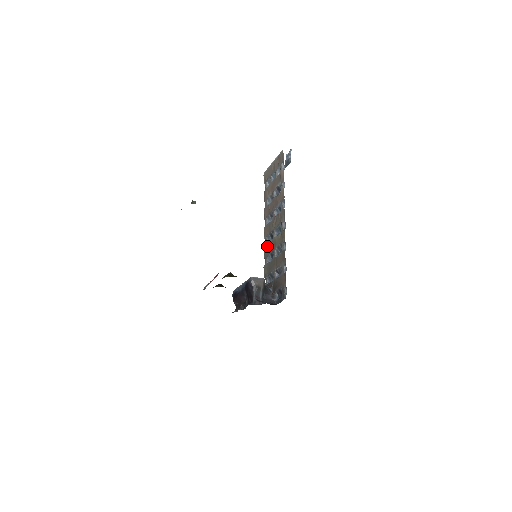
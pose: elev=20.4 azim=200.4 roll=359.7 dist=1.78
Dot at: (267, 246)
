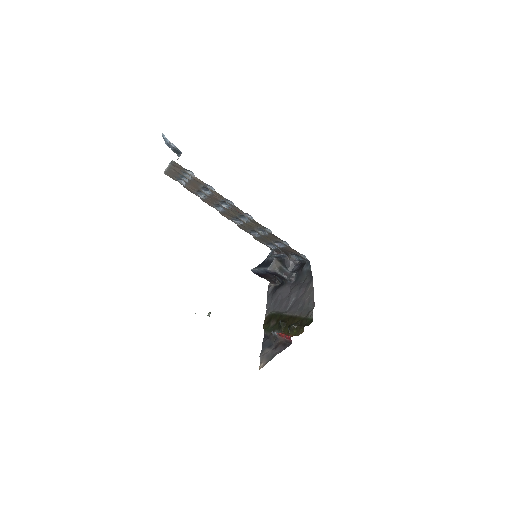
Dot at: (241, 226)
